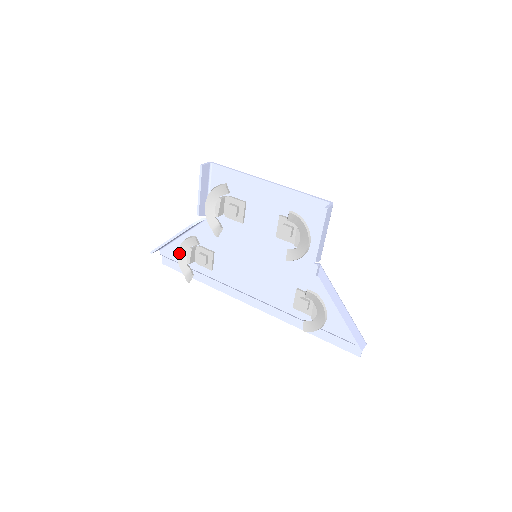
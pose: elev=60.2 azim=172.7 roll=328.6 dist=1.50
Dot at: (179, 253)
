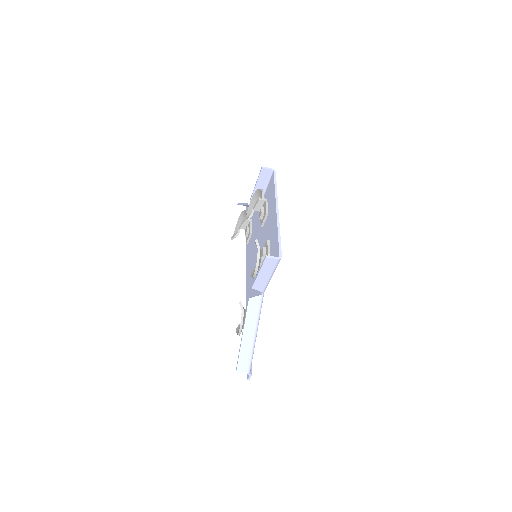
Dot at: (240, 216)
